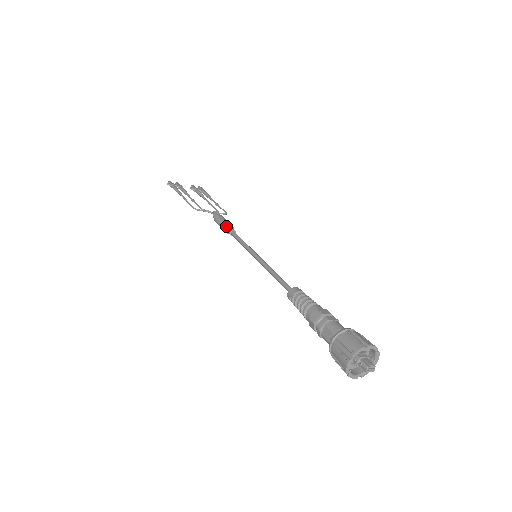
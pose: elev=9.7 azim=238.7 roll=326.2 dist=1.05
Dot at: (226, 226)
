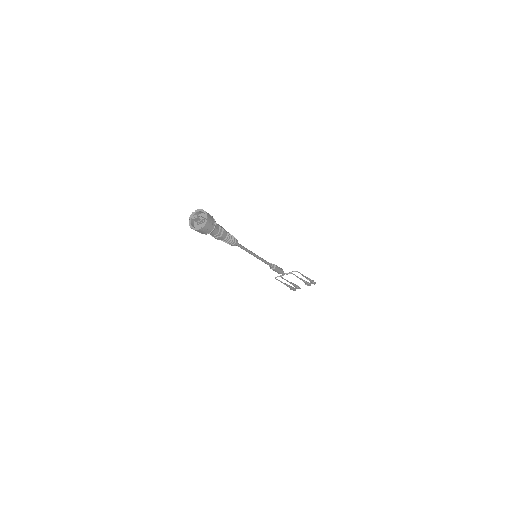
Dot at: occluded
